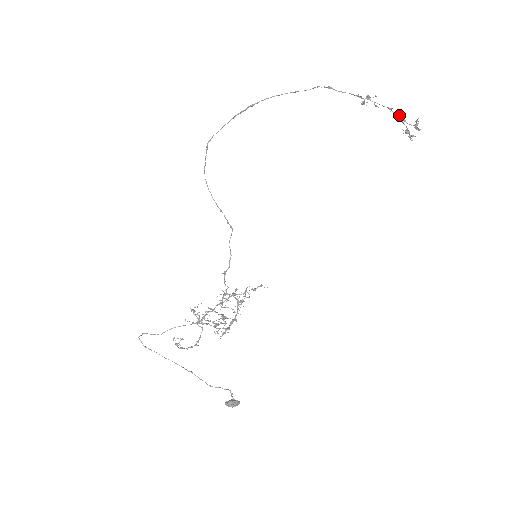
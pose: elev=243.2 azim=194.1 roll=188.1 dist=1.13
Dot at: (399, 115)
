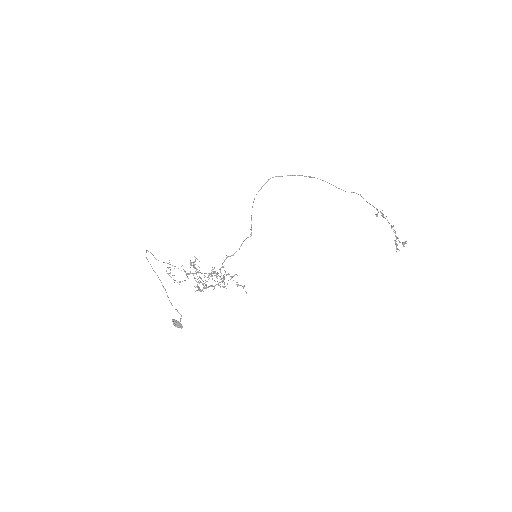
Dot at: occluded
